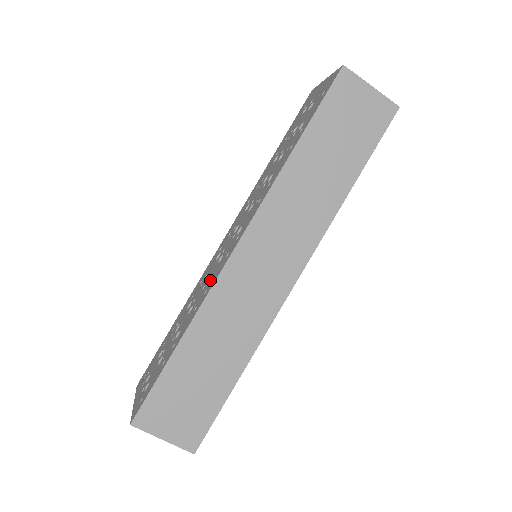
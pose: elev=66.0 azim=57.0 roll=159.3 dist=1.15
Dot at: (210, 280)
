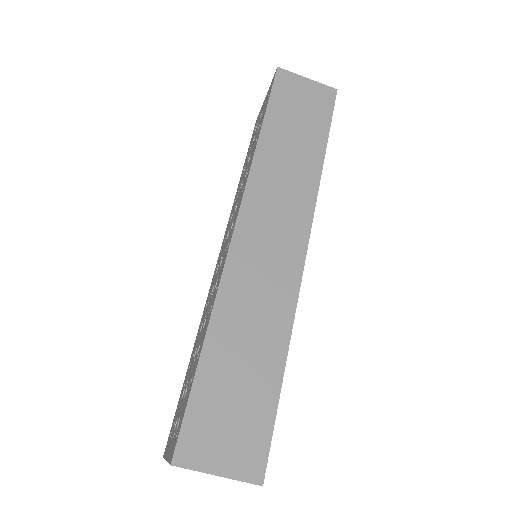
Dot at: occluded
